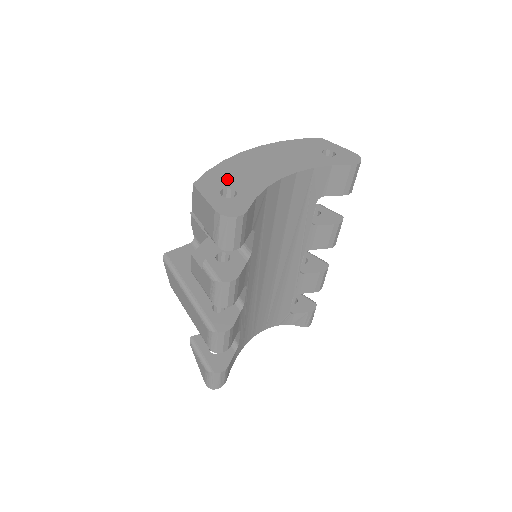
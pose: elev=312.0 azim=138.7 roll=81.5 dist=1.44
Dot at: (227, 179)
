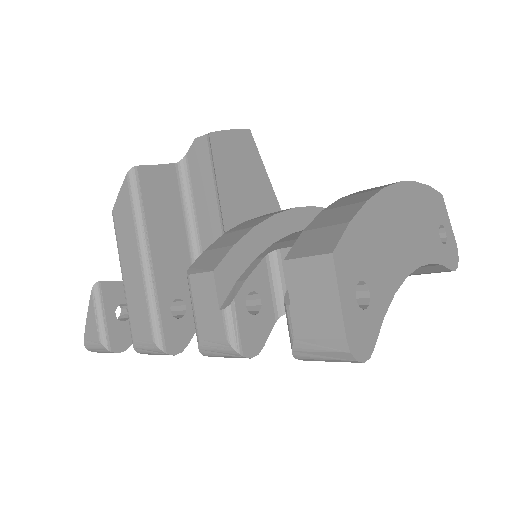
Dot at: (366, 256)
